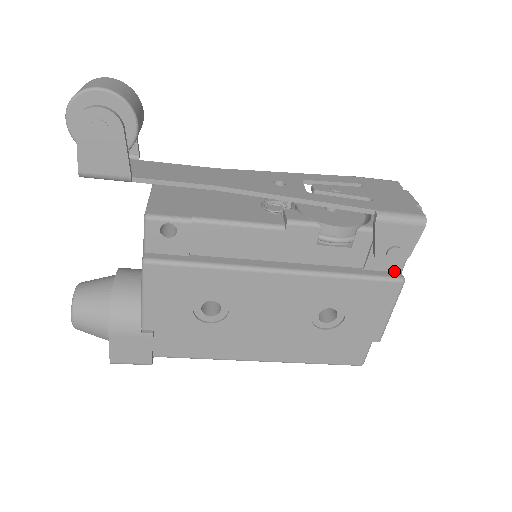
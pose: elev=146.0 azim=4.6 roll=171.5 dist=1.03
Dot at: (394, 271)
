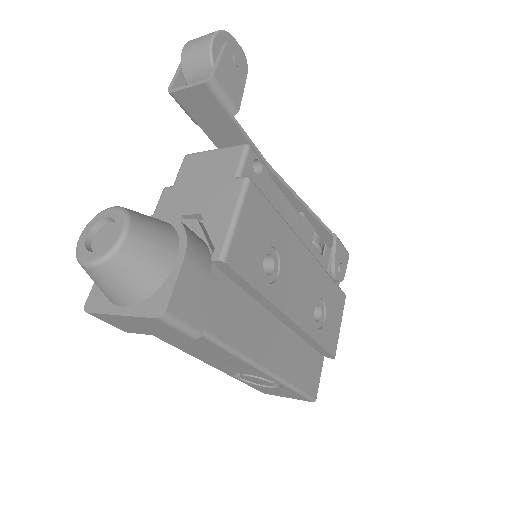
Dot at: occluded
